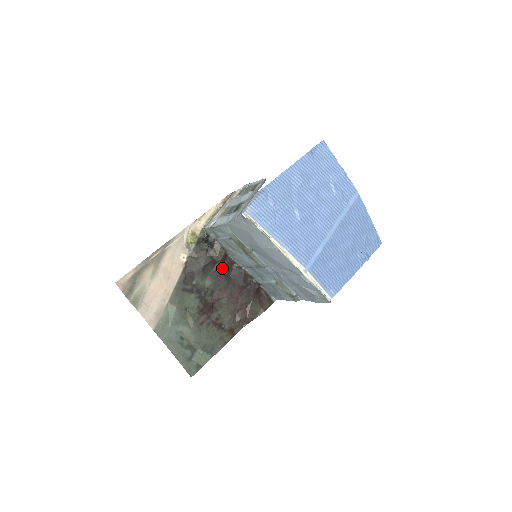
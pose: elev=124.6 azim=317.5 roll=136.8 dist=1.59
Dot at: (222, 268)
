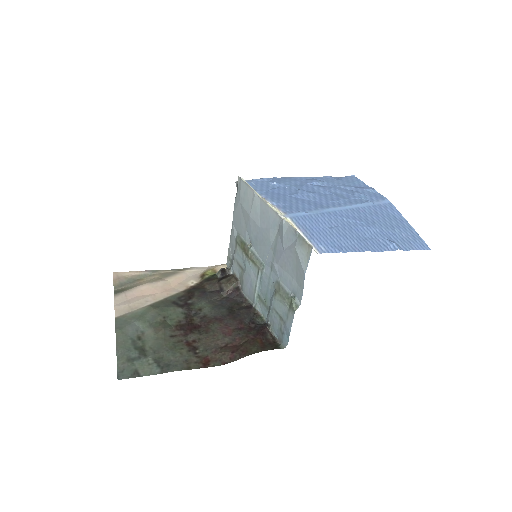
Dot at: (229, 301)
